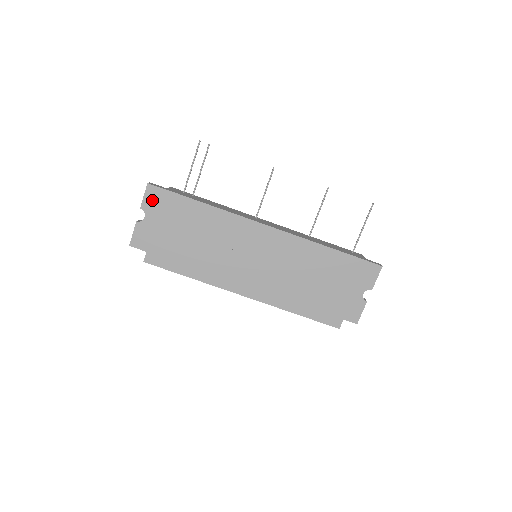
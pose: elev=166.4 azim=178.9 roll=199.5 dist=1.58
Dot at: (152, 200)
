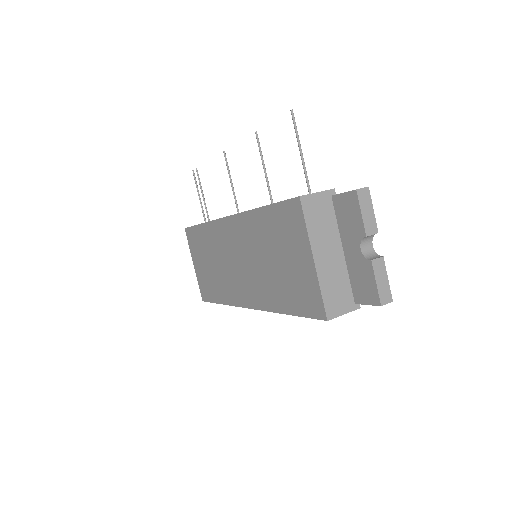
Dot at: occluded
